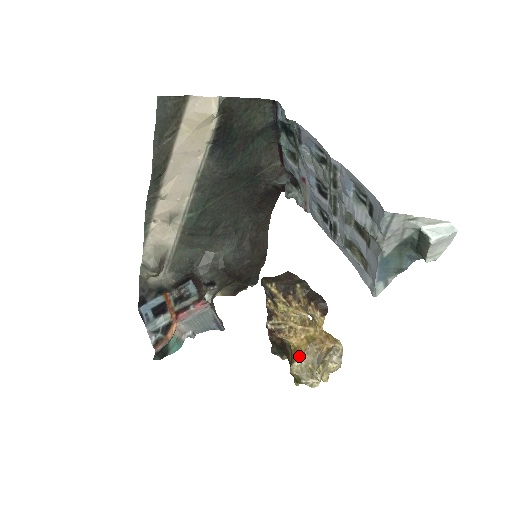
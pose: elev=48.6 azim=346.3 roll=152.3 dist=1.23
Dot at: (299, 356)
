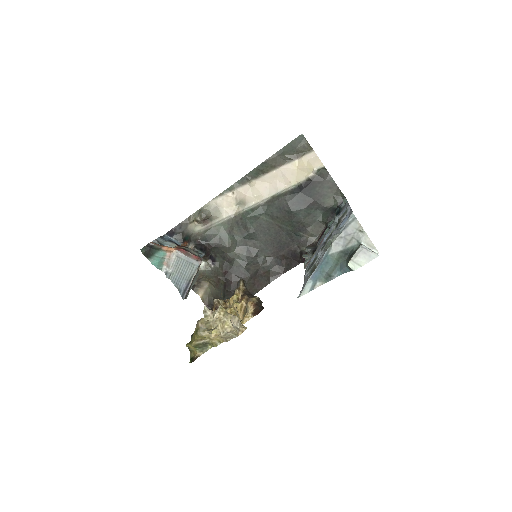
Dot at: occluded
